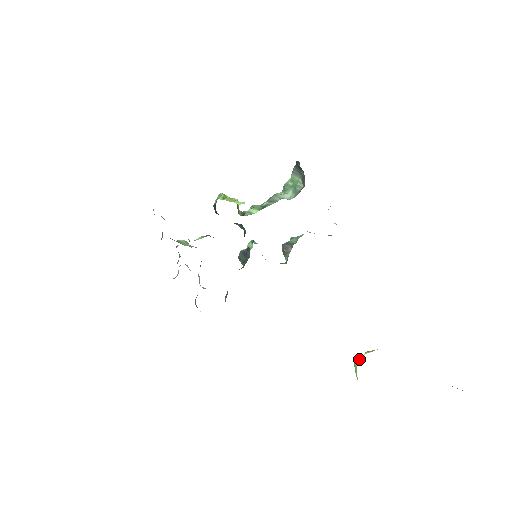
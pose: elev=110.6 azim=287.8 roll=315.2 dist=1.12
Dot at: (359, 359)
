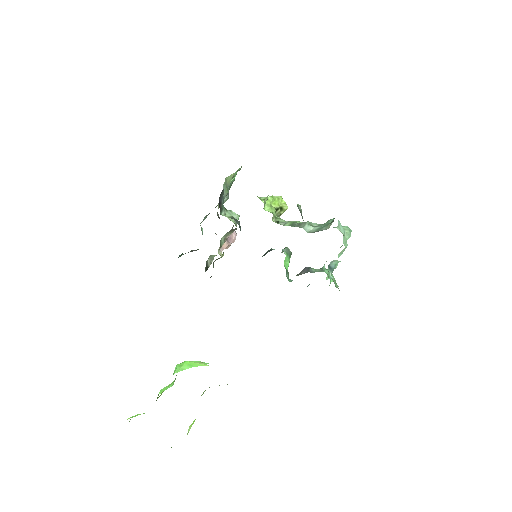
Dot at: (200, 364)
